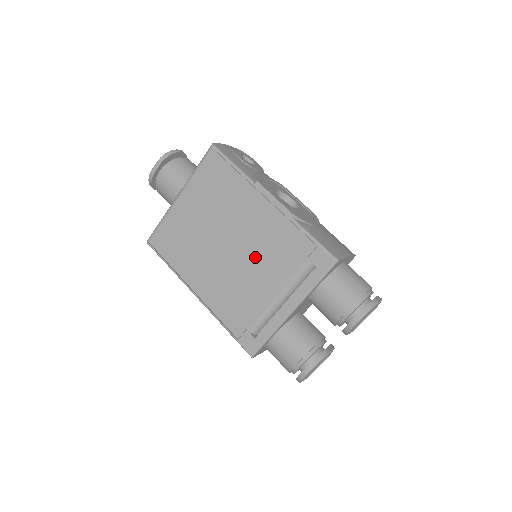
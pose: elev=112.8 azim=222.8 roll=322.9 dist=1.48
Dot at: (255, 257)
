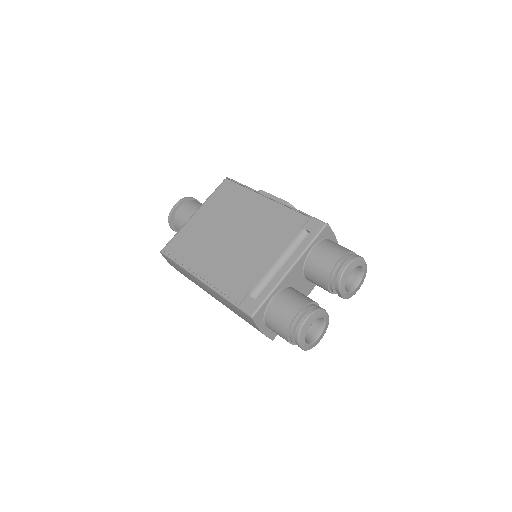
Dot at: (258, 237)
